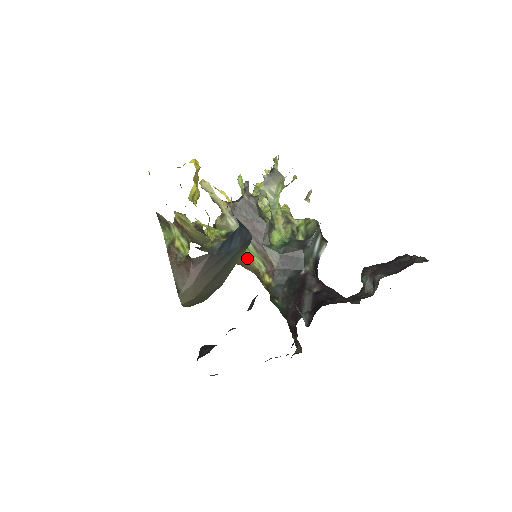
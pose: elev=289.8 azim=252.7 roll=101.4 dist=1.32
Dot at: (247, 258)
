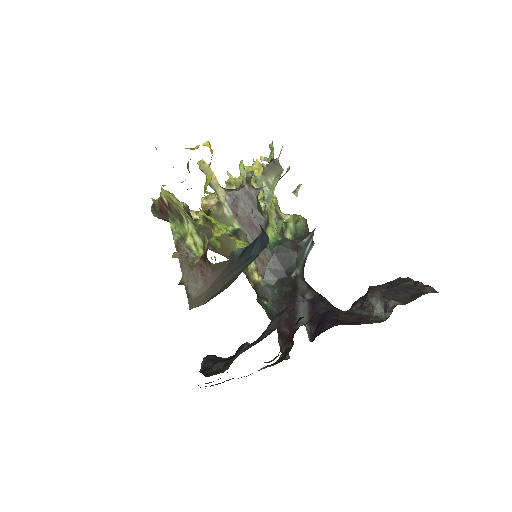
Dot at: occluded
